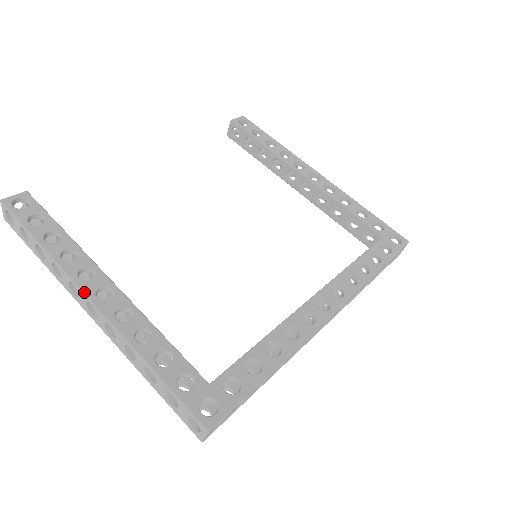
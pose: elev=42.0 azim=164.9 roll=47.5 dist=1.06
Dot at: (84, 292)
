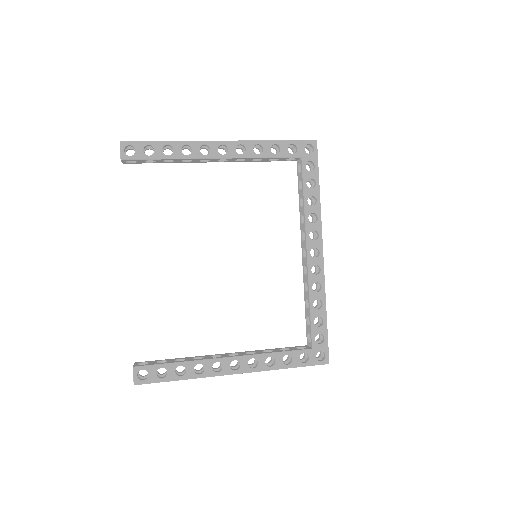
Dot at: occluded
